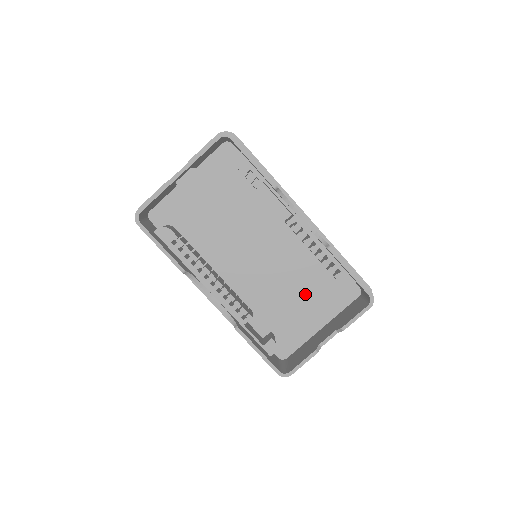
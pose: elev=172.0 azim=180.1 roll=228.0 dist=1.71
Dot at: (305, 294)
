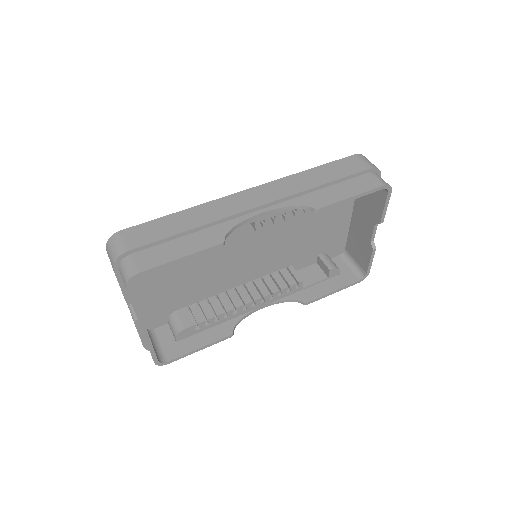
Dot at: (317, 217)
